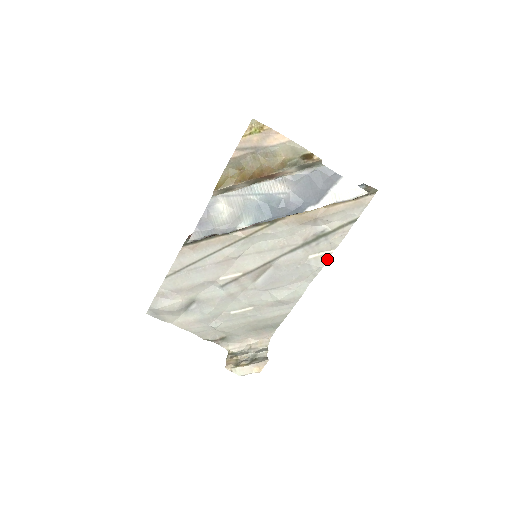
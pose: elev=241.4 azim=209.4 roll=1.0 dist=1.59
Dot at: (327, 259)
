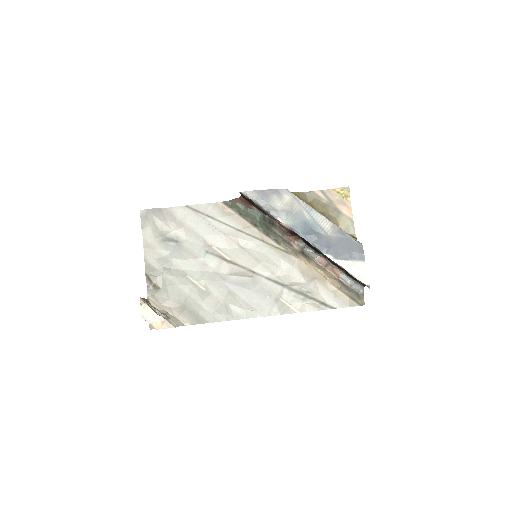
Dot at: (289, 313)
